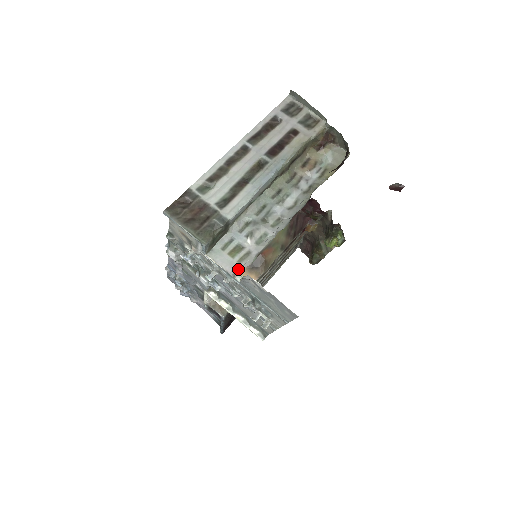
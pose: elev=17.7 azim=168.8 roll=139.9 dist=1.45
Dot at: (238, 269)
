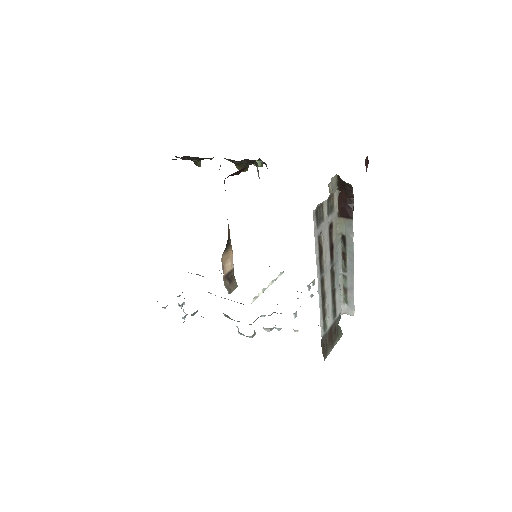
Dot at: (342, 310)
